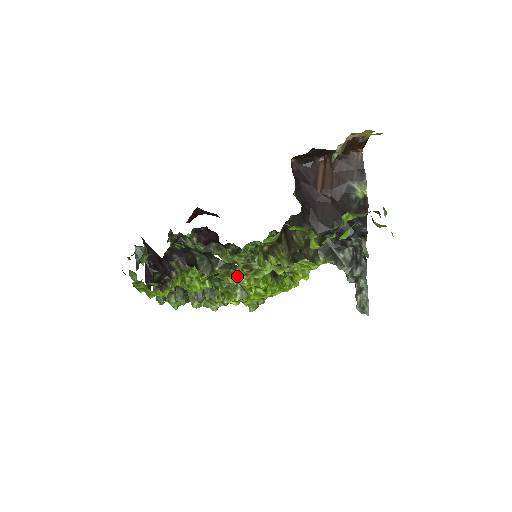
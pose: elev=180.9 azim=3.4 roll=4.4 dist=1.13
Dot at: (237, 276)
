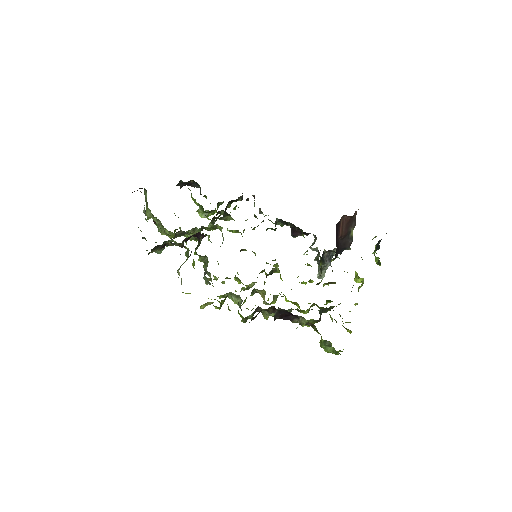
Dot at: occluded
